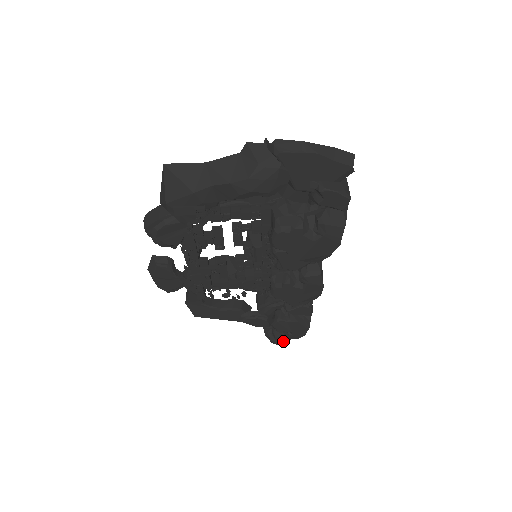
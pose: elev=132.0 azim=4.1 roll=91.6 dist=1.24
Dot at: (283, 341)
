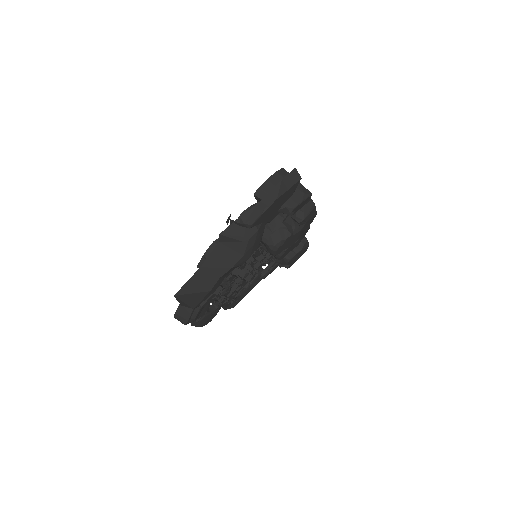
Dot at: (295, 261)
